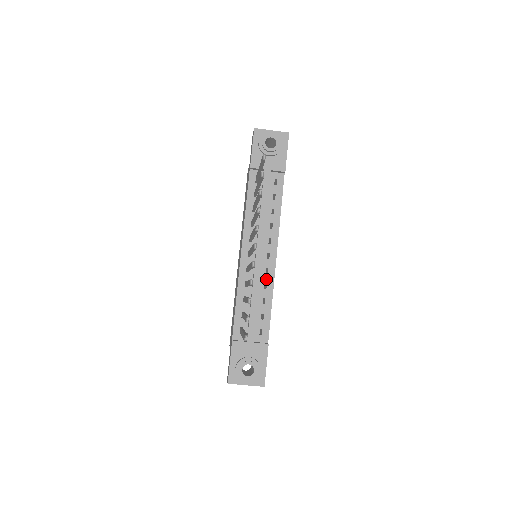
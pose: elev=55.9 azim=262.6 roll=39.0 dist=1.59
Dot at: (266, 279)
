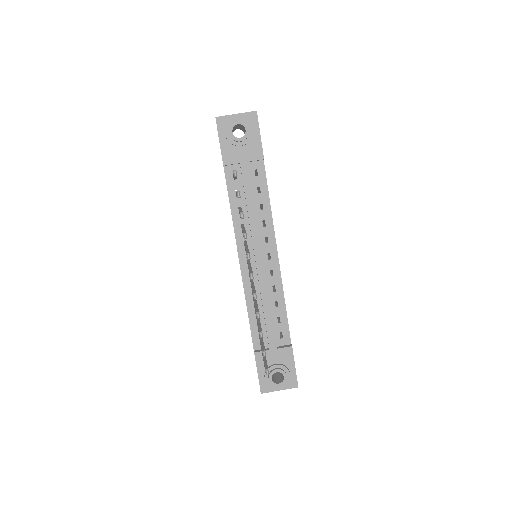
Dot at: (273, 281)
